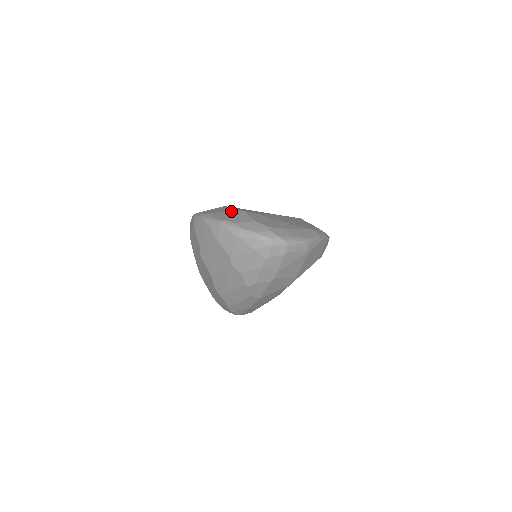
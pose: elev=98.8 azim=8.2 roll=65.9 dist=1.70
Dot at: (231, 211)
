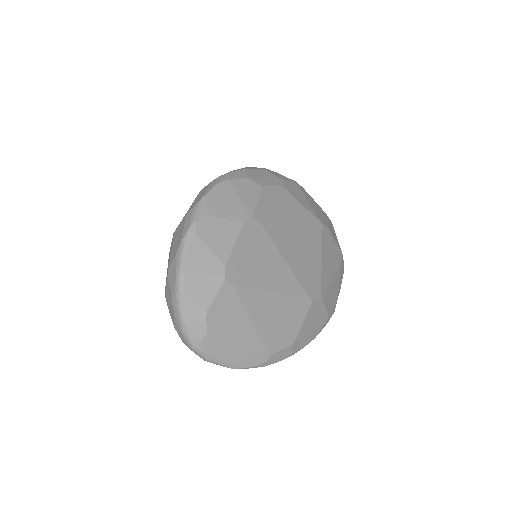
Dot at: (216, 261)
